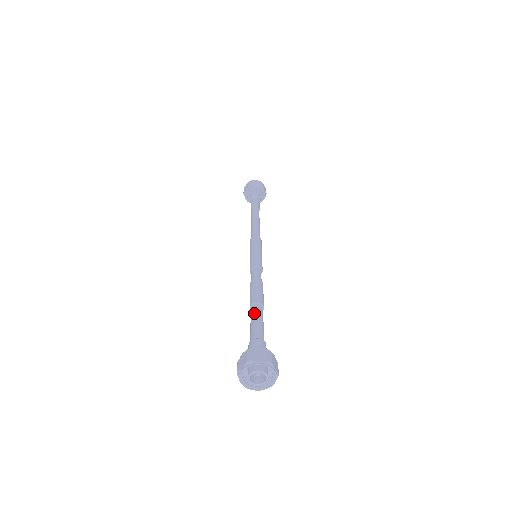
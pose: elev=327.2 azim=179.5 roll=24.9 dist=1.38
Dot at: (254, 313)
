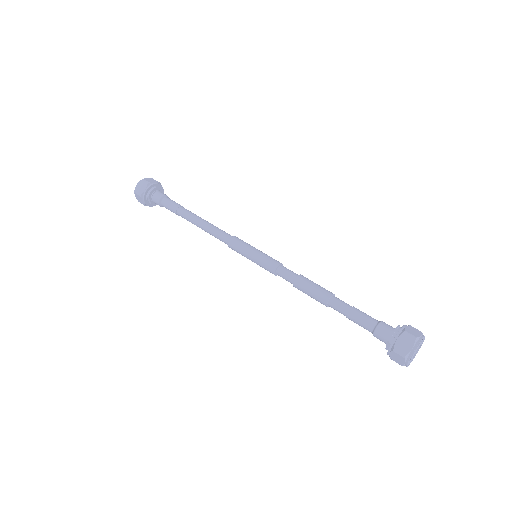
Dot at: (343, 304)
